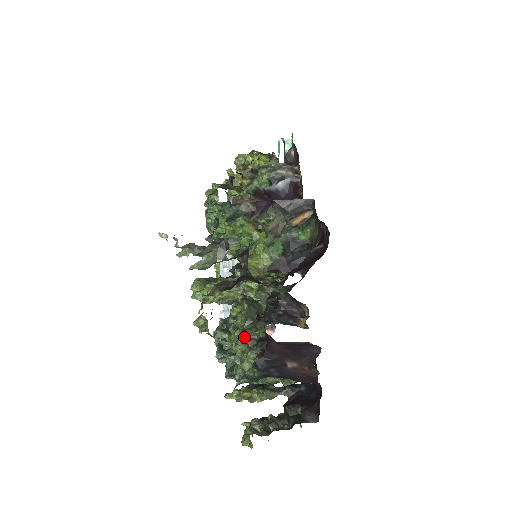
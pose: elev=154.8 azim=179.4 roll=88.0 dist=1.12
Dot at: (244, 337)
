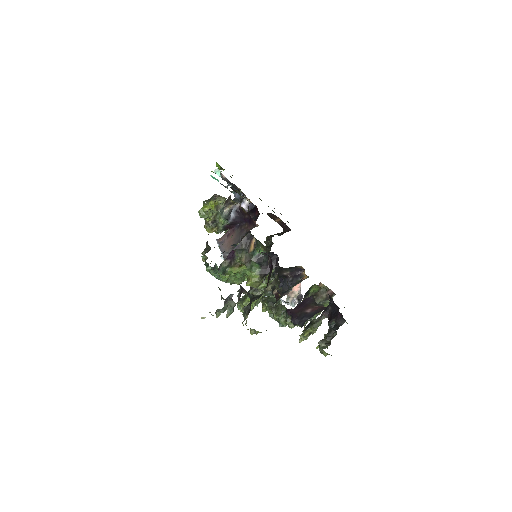
Dot at: (279, 315)
